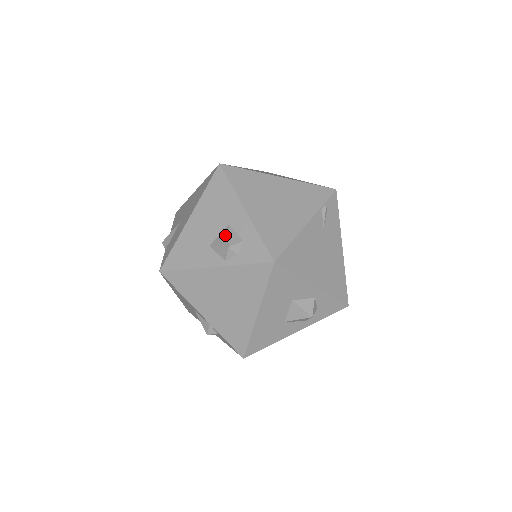
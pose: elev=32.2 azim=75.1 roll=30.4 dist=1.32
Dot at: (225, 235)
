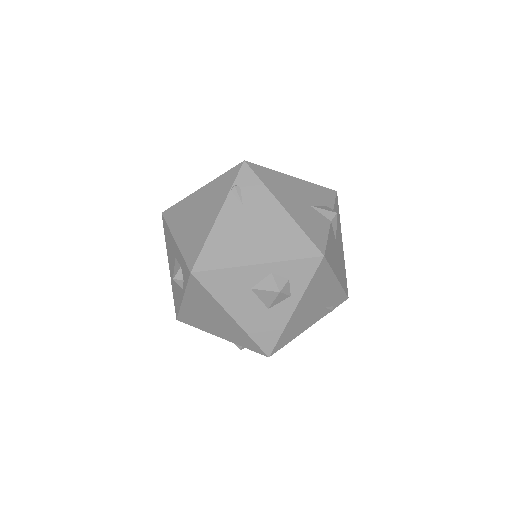
Dot at: occluded
